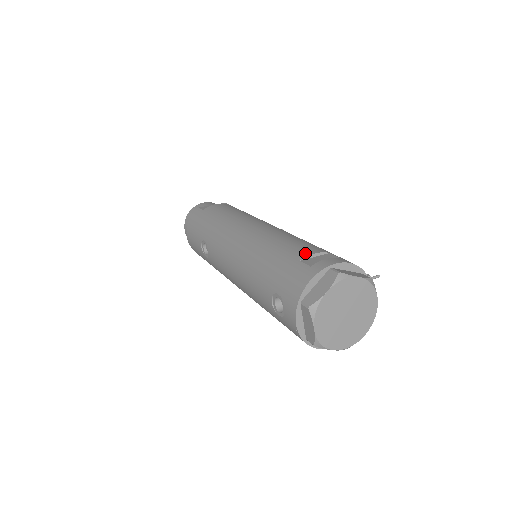
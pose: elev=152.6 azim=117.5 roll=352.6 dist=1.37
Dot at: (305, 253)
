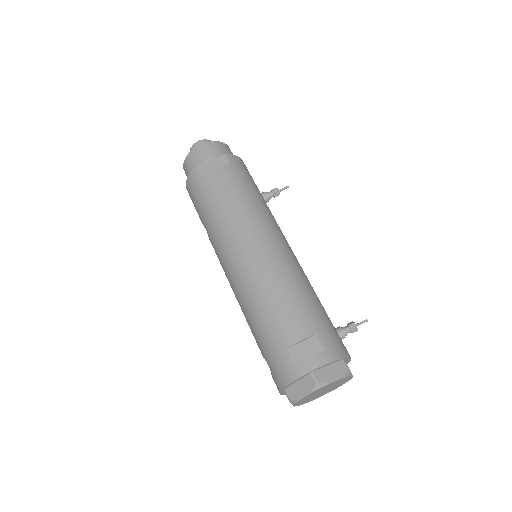
Dot at: (293, 338)
